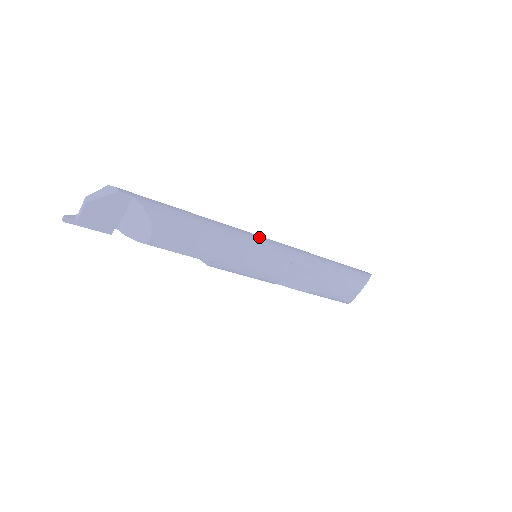
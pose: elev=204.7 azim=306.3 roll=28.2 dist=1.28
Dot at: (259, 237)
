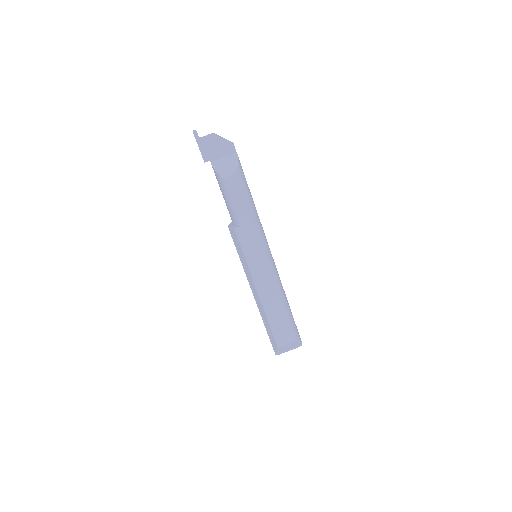
Dot at: occluded
